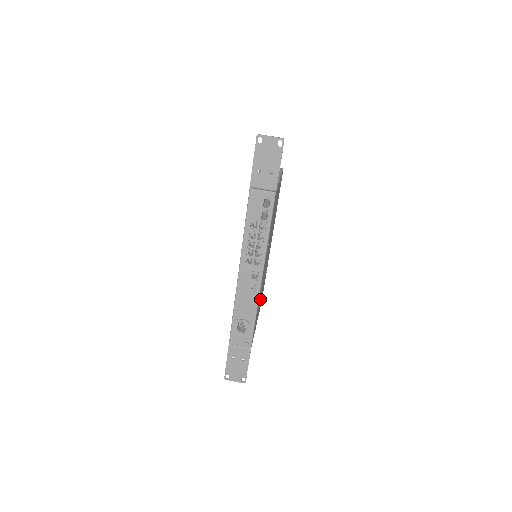
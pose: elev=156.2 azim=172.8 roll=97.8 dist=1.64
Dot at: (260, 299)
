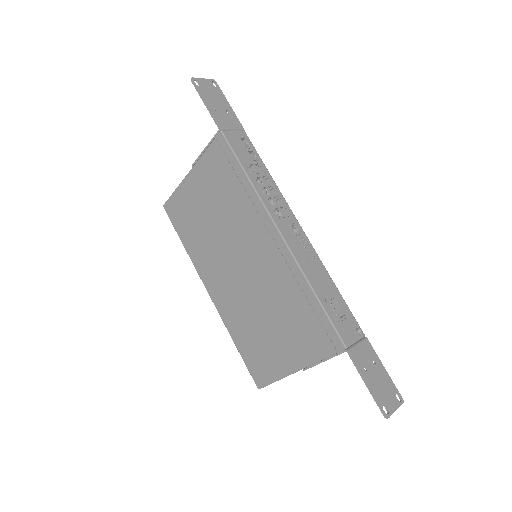
Dot at: occluded
